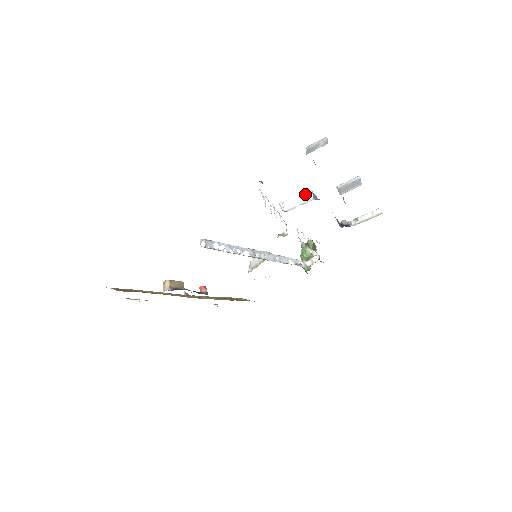
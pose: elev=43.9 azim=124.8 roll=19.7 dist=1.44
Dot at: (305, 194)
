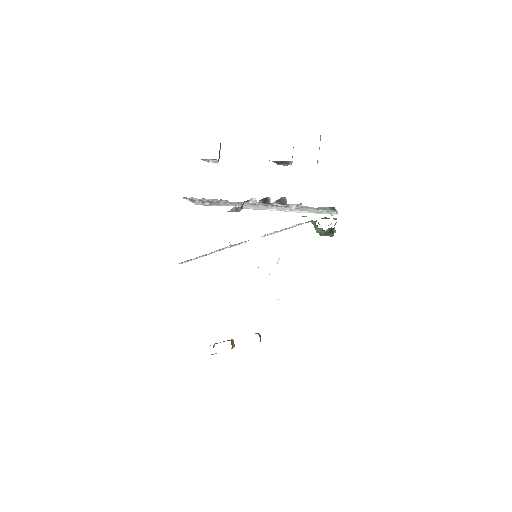
Dot at: occluded
